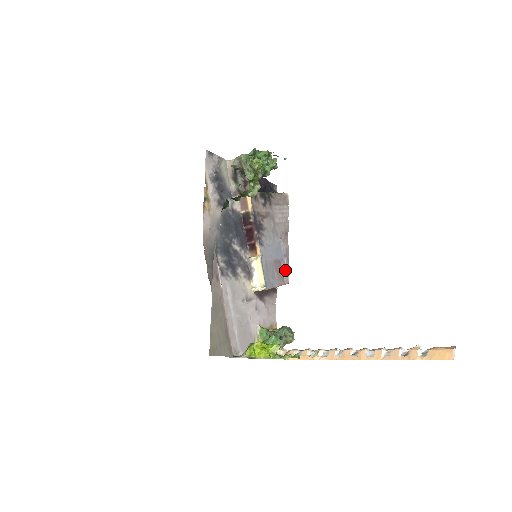
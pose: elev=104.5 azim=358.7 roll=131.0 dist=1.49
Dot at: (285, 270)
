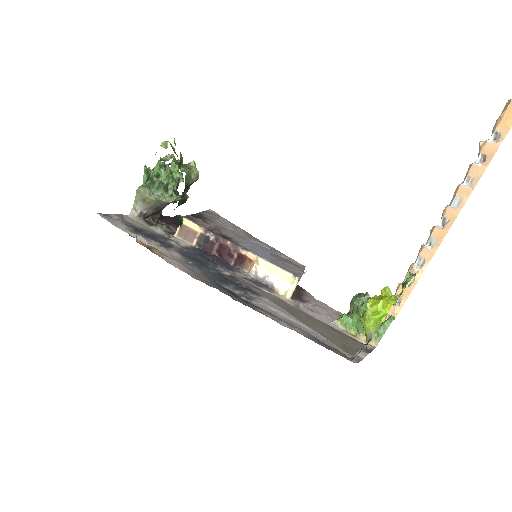
Dot at: (289, 259)
